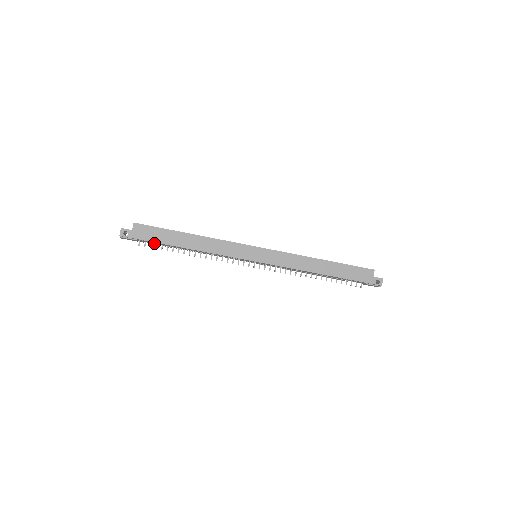
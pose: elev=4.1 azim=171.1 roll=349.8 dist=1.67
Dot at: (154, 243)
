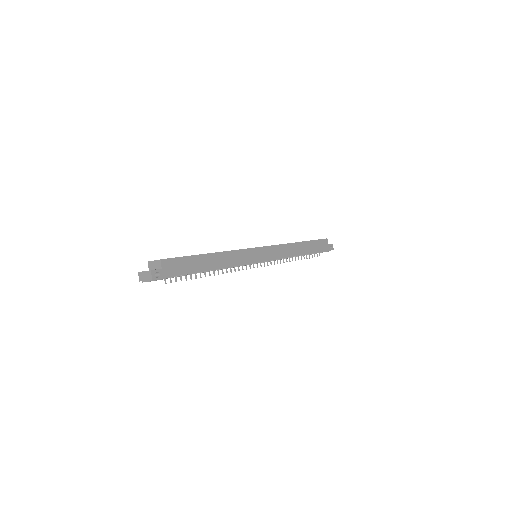
Dot at: occluded
